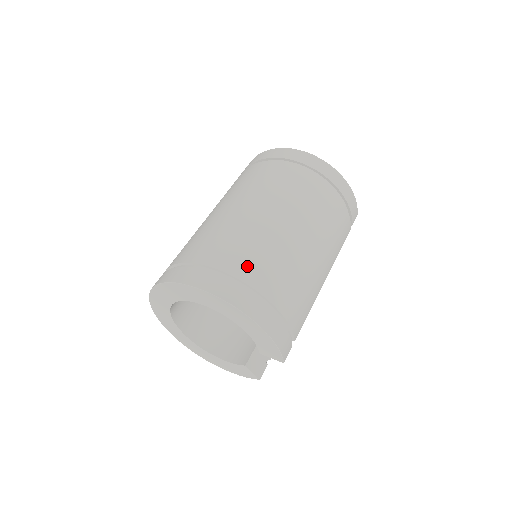
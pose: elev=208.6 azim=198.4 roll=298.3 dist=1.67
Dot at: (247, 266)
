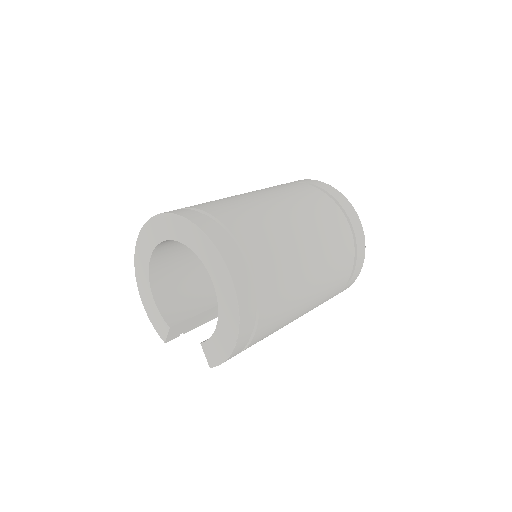
Dot at: (271, 289)
